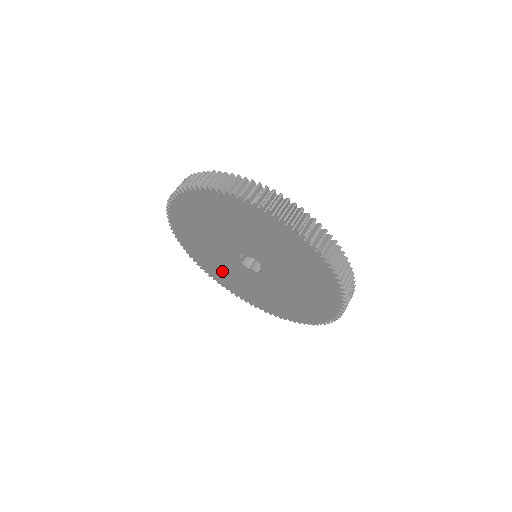
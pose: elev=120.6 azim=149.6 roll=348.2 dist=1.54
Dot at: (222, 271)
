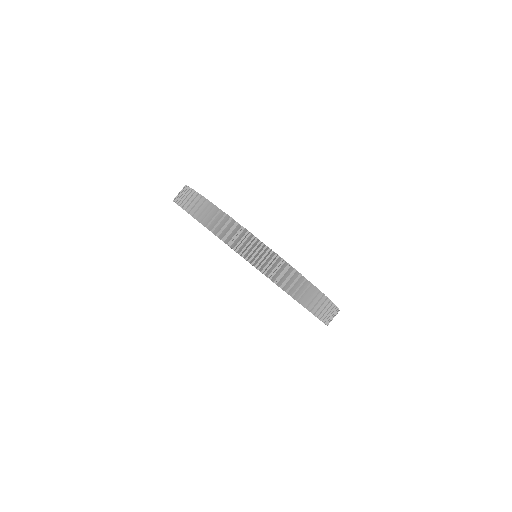
Dot at: occluded
